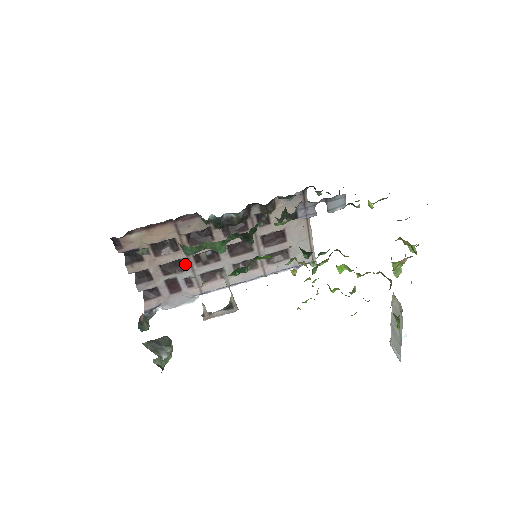
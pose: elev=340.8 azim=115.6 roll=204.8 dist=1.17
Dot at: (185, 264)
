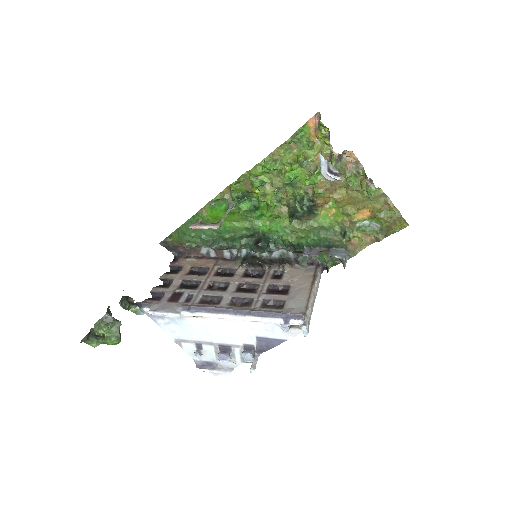
Dot at: (199, 285)
